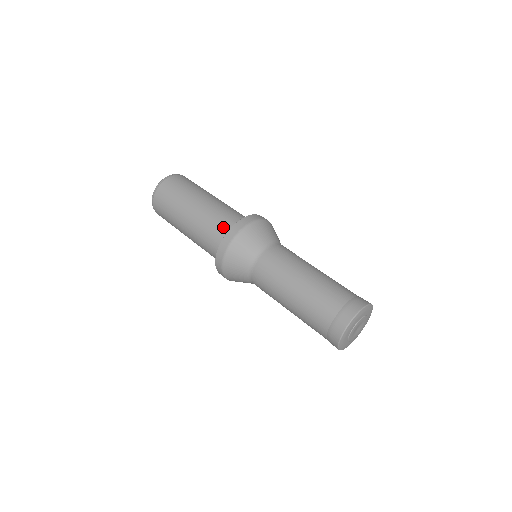
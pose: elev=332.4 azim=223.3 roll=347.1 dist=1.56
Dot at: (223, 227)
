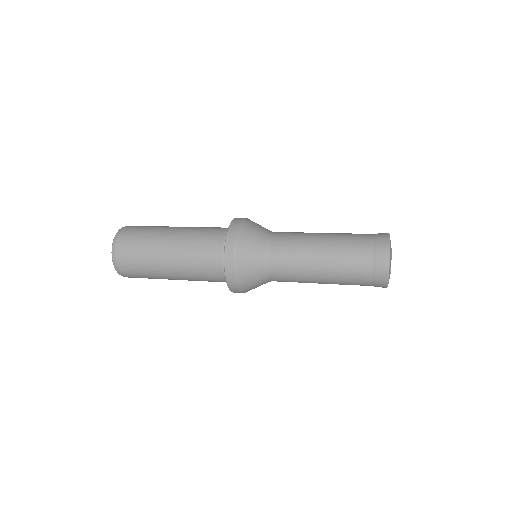
Dot at: (213, 253)
